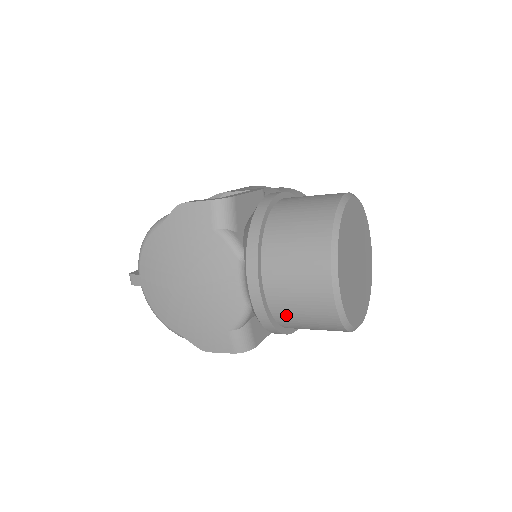
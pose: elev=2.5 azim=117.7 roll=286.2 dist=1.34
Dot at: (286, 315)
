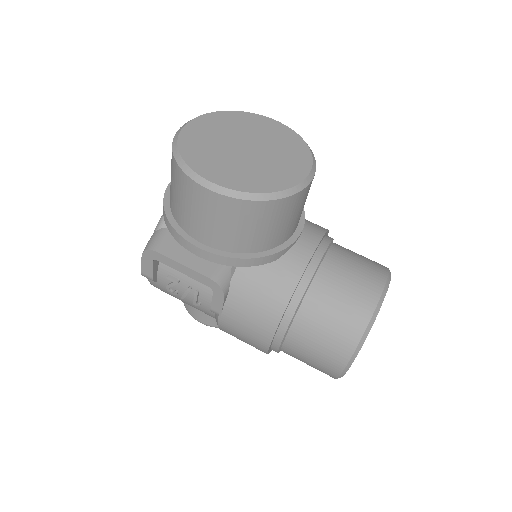
Dot at: occluded
